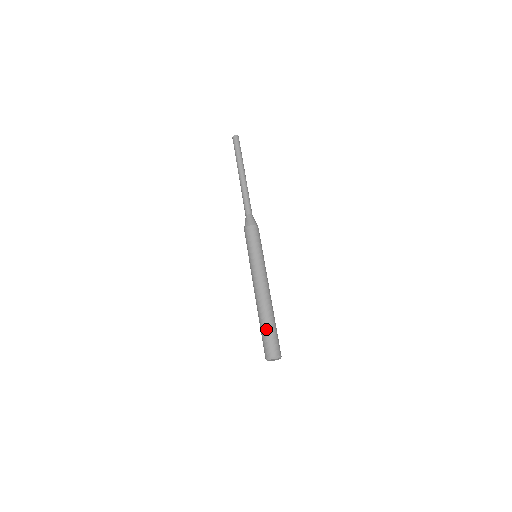
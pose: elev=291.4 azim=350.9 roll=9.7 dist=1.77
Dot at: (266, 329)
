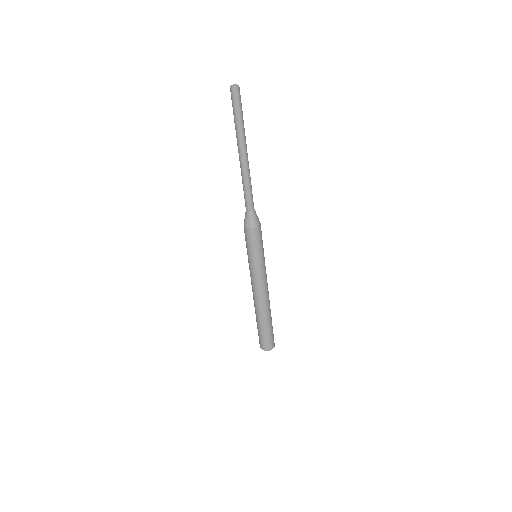
Dot at: (268, 329)
